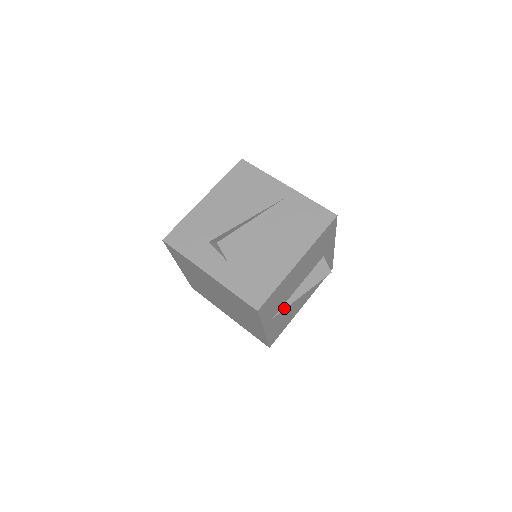
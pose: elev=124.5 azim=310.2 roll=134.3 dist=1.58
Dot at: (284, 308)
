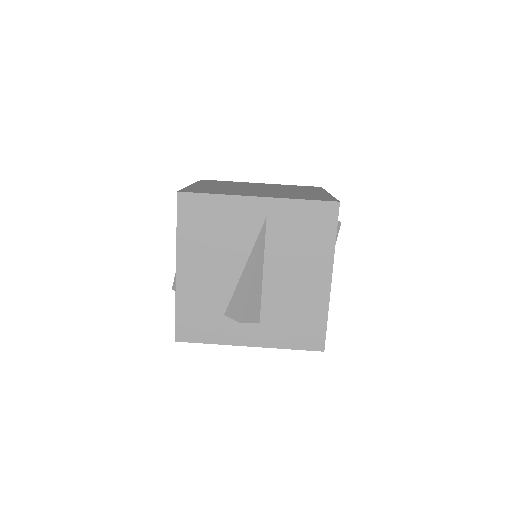
Dot at: occluded
